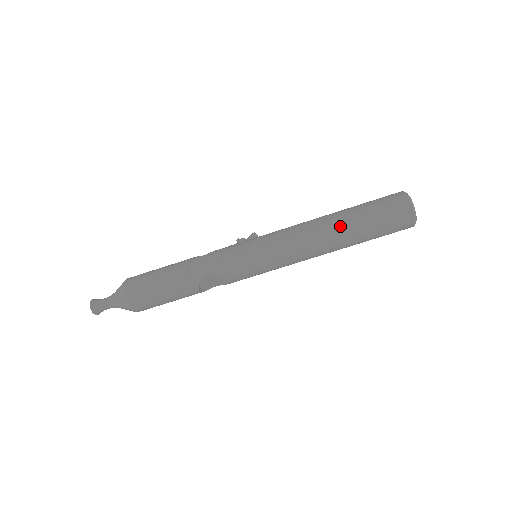
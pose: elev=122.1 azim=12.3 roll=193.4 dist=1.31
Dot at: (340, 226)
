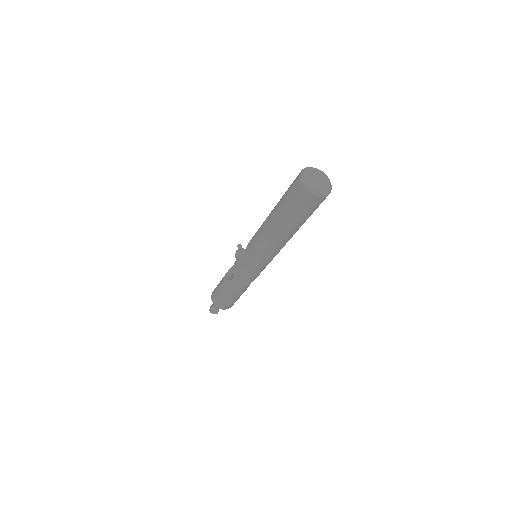
Dot at: (288, 233)
